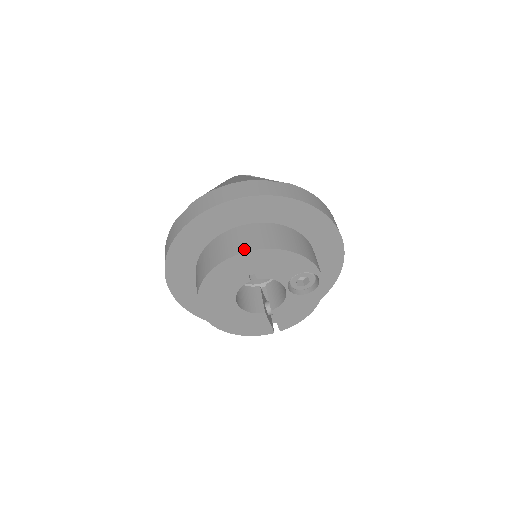
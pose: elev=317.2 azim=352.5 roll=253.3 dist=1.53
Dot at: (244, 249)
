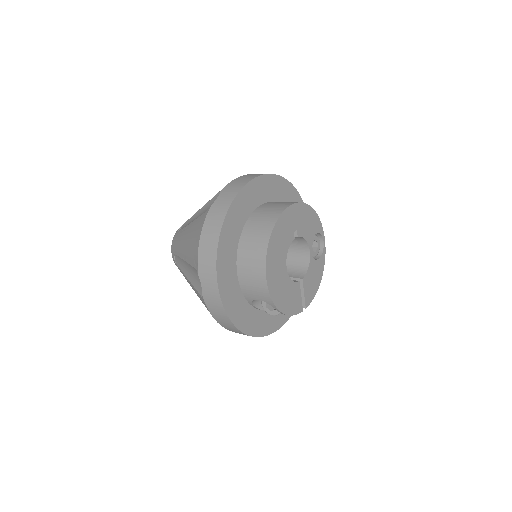
Dot at: (290, 203)
